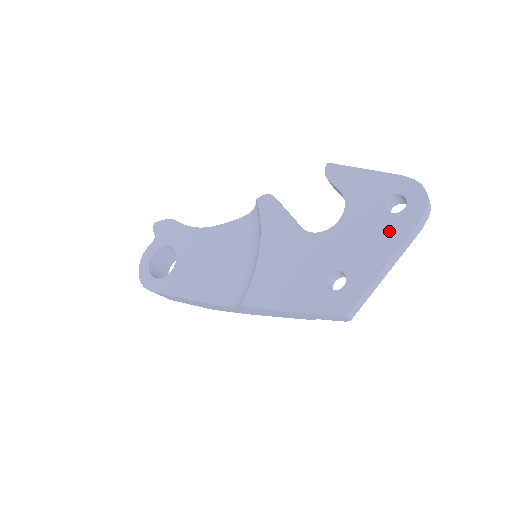
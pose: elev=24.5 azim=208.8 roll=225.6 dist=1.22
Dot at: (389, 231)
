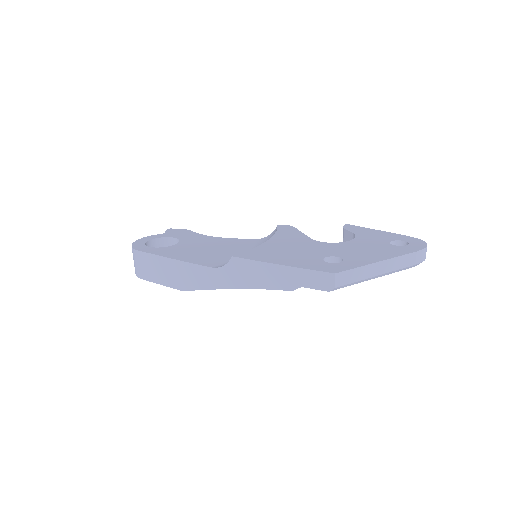
Dot at: (390, 250)
